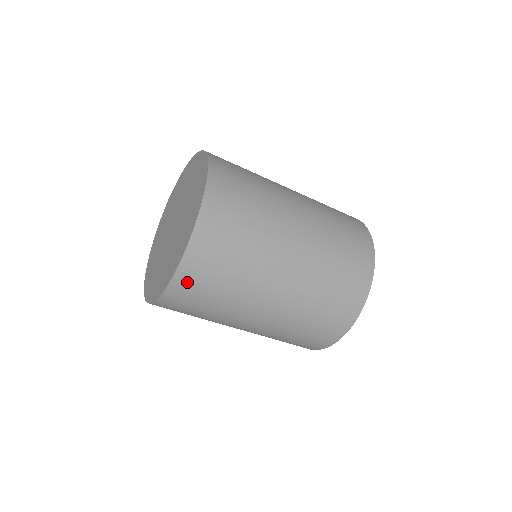
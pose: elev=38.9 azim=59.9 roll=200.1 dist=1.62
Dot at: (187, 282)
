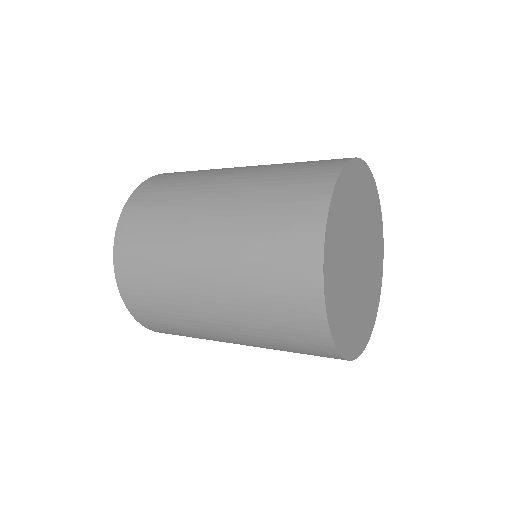
Dot at: (160, 331)
